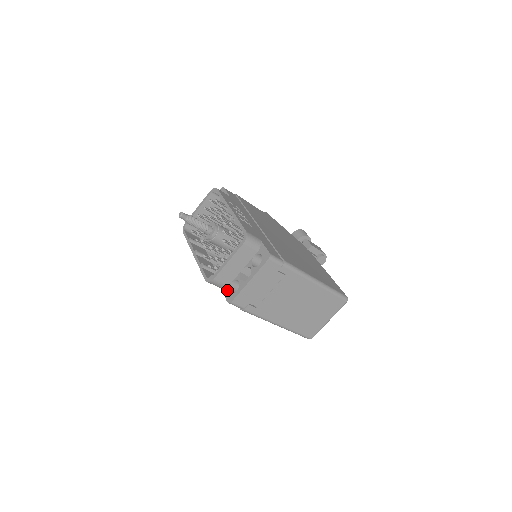
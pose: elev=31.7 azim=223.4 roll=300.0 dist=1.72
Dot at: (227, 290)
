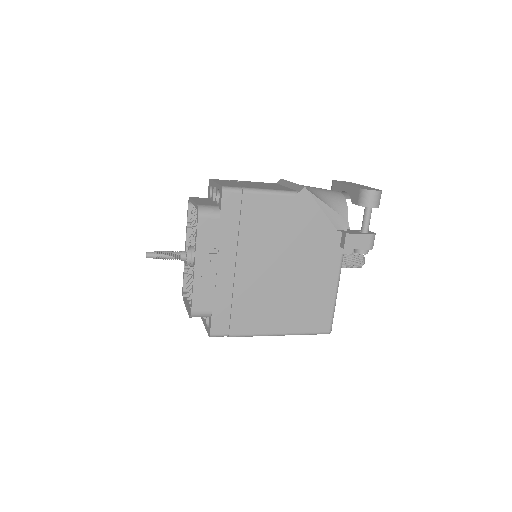
Dot at: occluded
